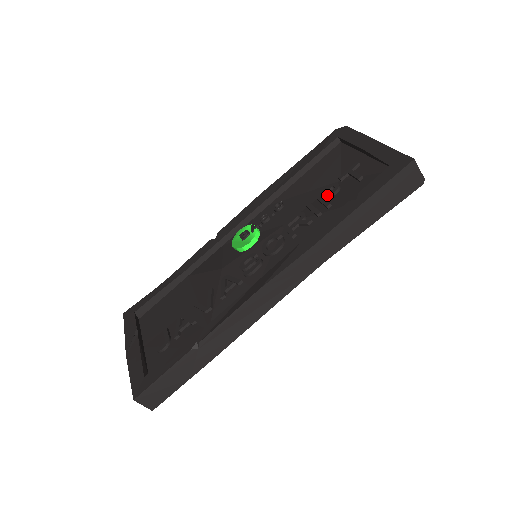
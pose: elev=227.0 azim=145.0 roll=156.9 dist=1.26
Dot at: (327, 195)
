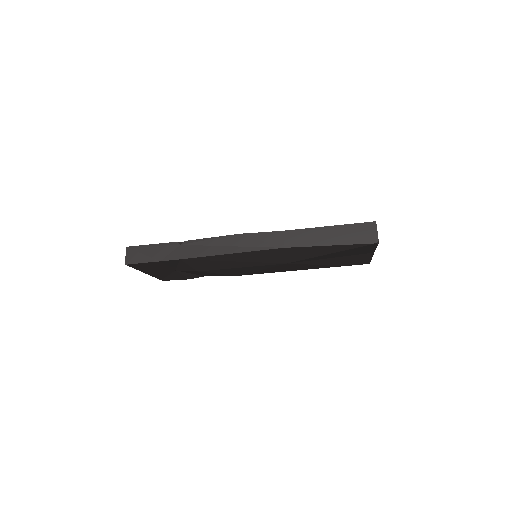
Dot at: occluded
